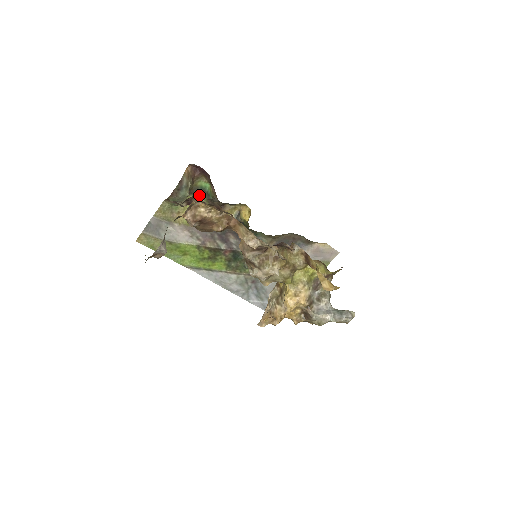
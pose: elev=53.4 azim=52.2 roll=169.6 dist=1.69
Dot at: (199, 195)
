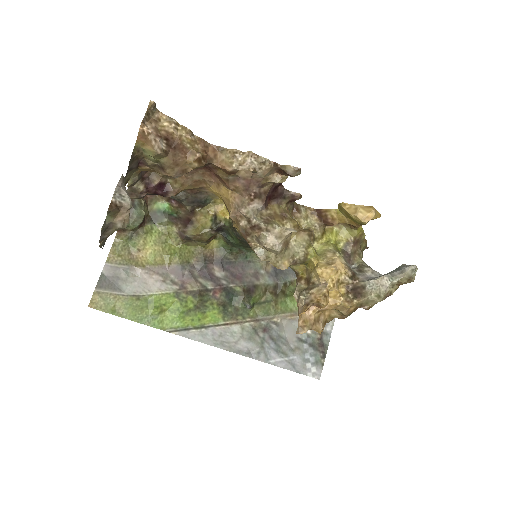
Dot at: (159, 222)
